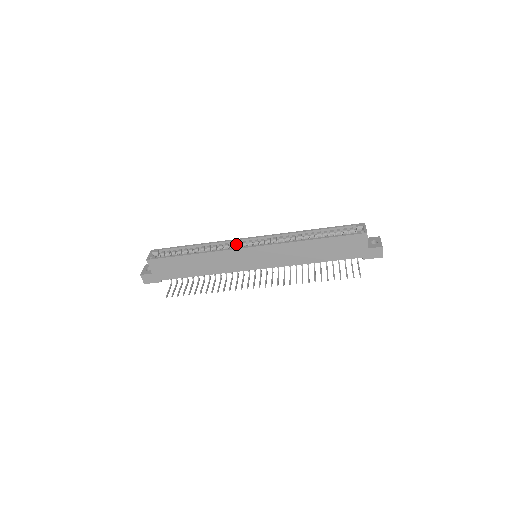
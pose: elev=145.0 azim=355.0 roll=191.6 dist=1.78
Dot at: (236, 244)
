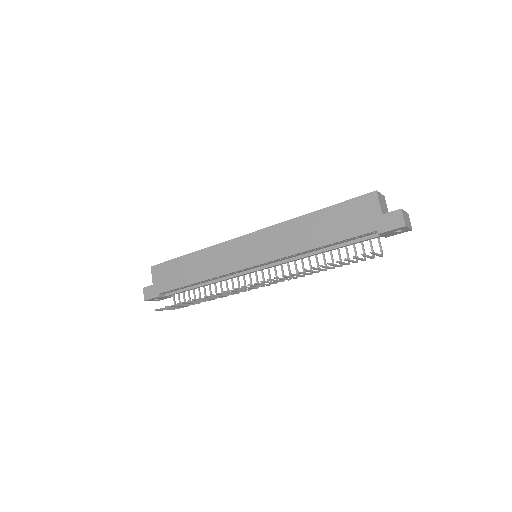
Dot at: occluded
